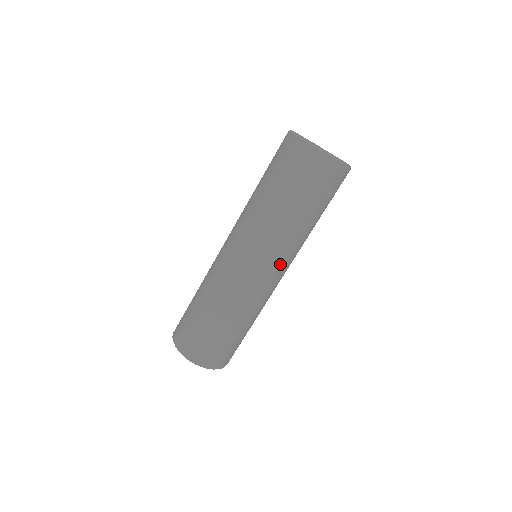
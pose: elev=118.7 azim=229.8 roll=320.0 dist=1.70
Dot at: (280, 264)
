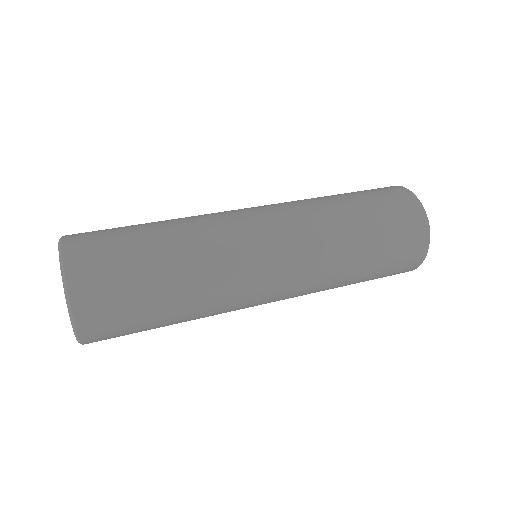
Dot at: (292, 266)
